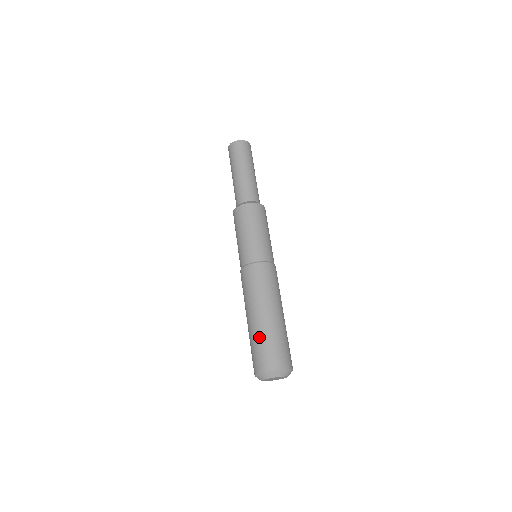
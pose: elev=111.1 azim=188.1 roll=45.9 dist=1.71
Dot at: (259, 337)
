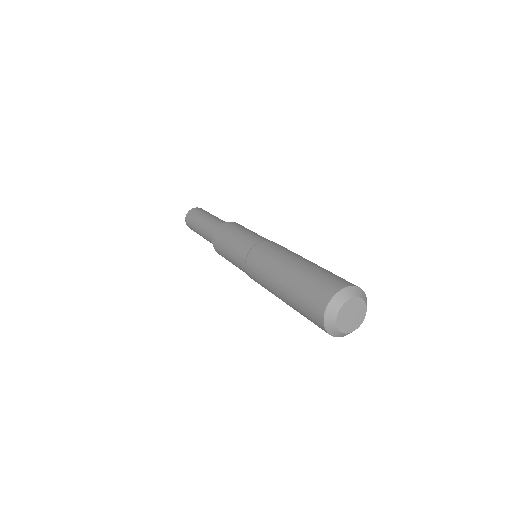
Dot at: (304, 278)
